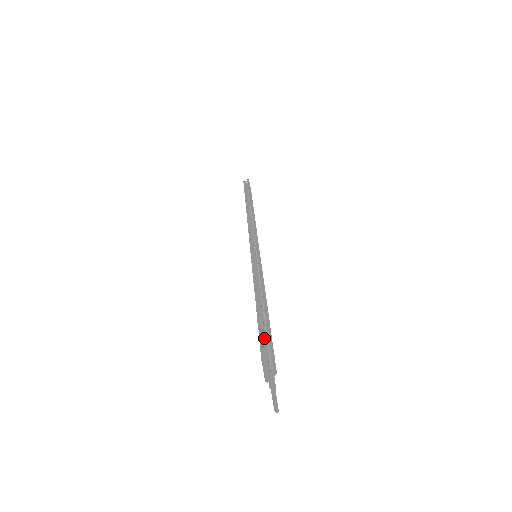
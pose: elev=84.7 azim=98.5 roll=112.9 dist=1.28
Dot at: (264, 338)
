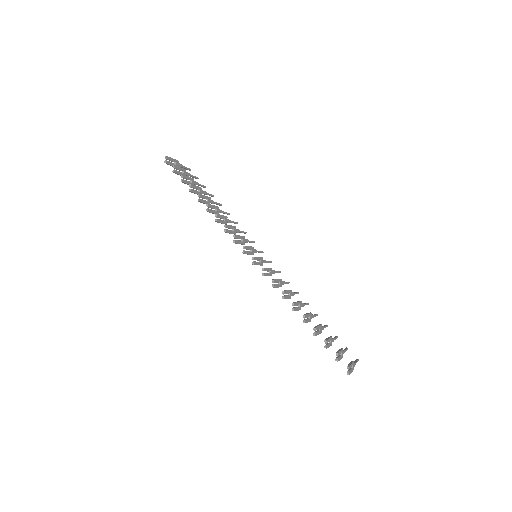
Dot at: (339, 358)
